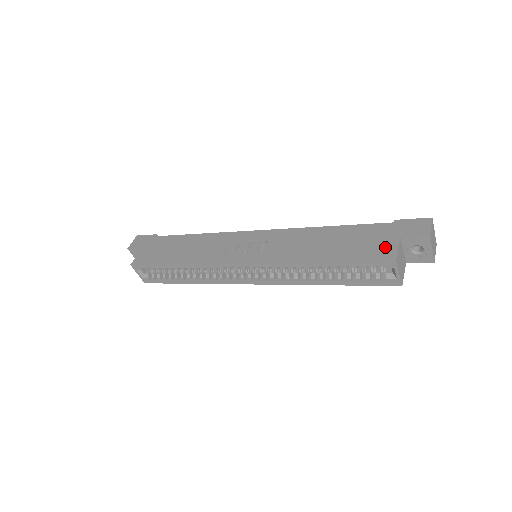
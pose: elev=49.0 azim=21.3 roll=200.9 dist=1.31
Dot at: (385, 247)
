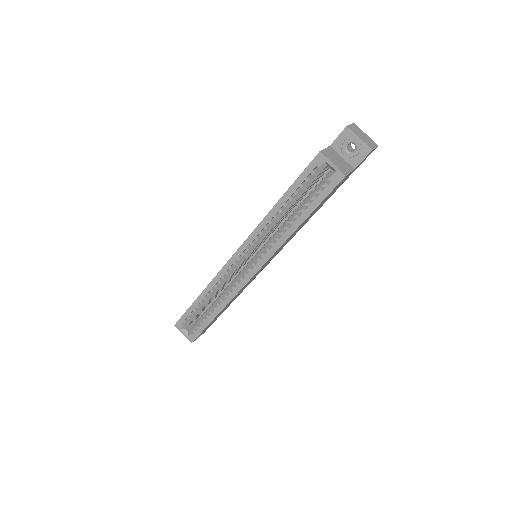
Dot at: occluded
